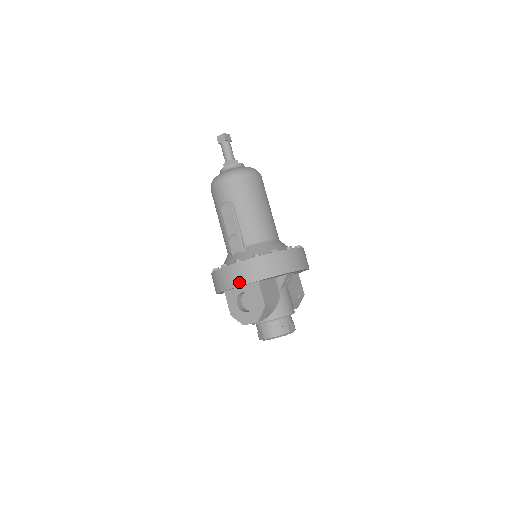
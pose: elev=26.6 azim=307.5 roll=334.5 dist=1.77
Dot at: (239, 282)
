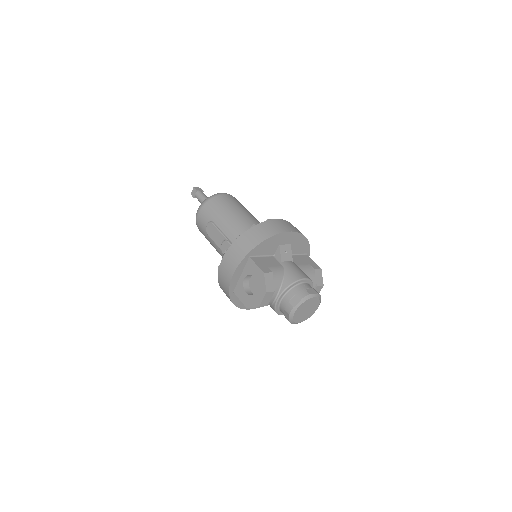
Dot at: (233, 267)
